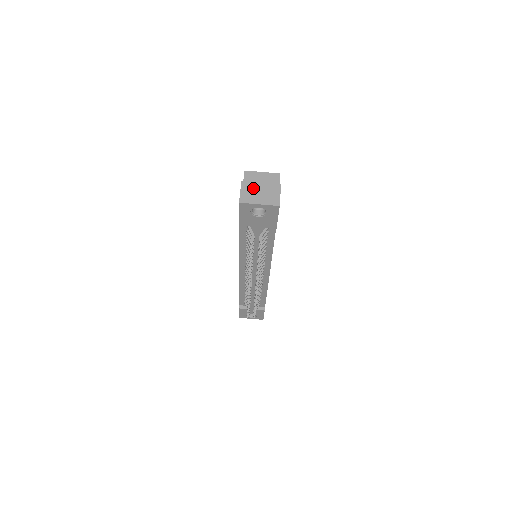
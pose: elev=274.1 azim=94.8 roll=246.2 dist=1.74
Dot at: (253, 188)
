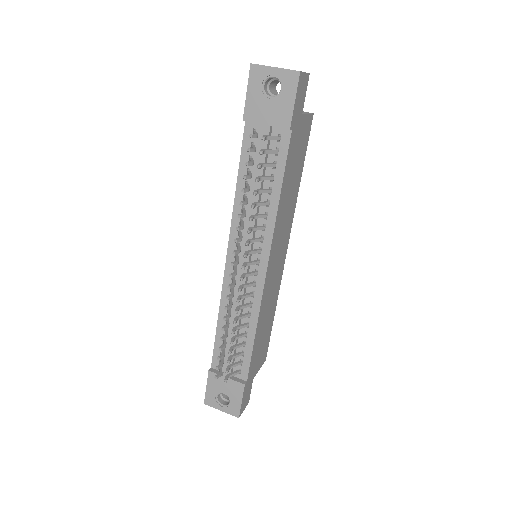
Dot at: occluded
